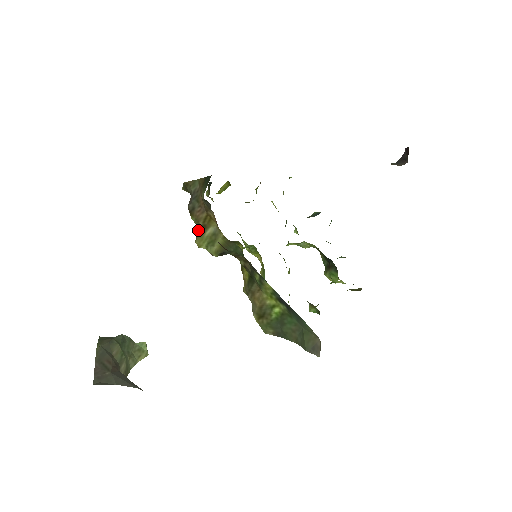
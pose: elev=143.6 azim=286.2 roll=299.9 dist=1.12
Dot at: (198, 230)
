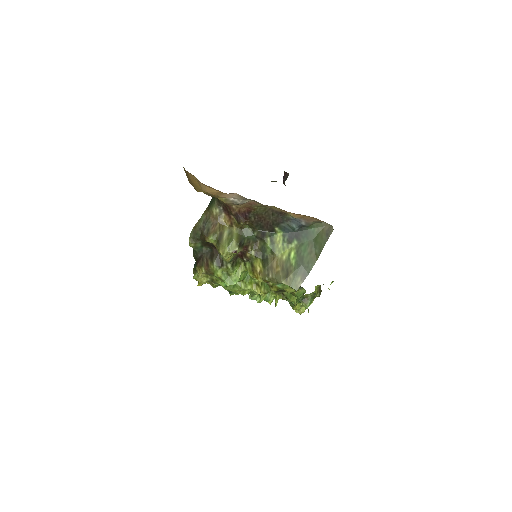
Dot at: (218, 240)
